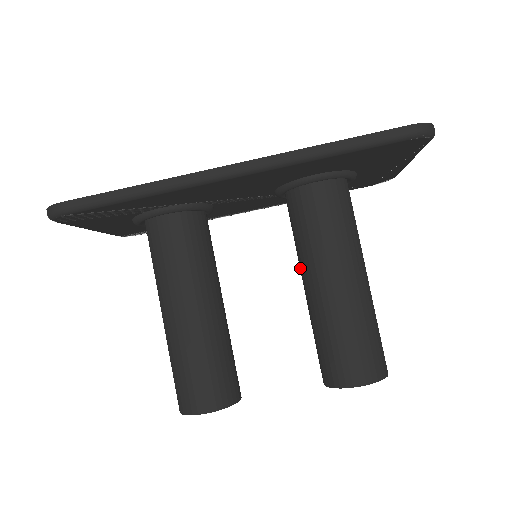
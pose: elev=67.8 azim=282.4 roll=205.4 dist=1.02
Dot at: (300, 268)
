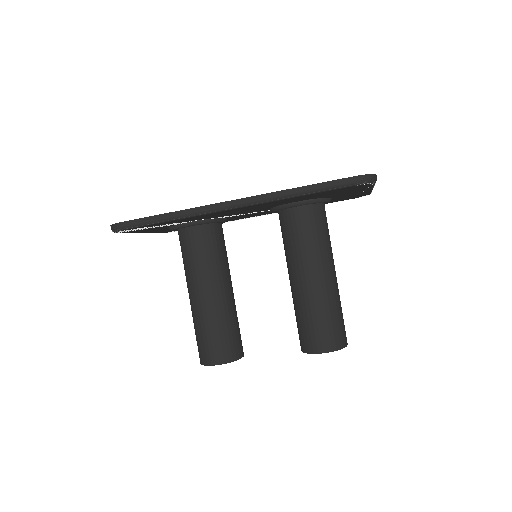
Dot at: (287, 266)
